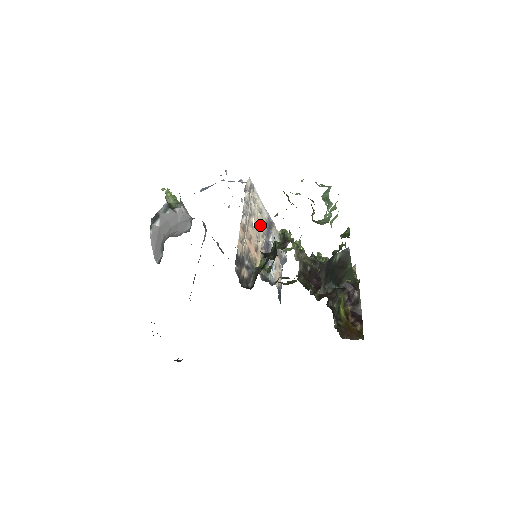
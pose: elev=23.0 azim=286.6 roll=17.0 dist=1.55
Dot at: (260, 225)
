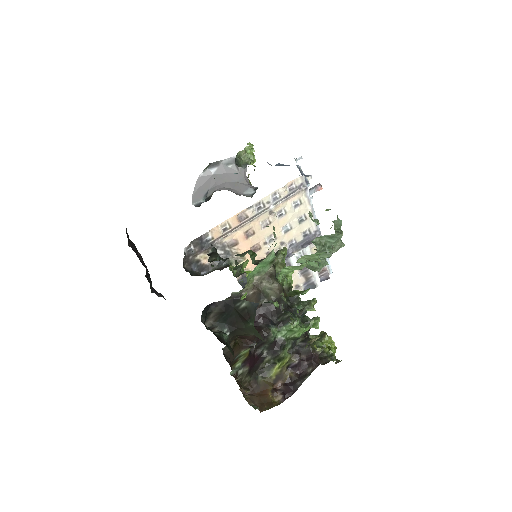
Dot at: (289, 231)
